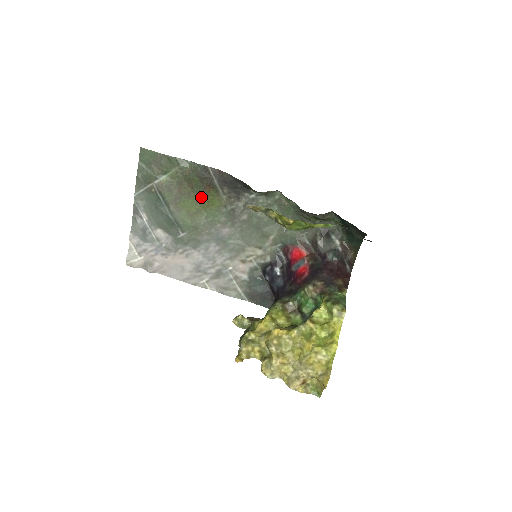
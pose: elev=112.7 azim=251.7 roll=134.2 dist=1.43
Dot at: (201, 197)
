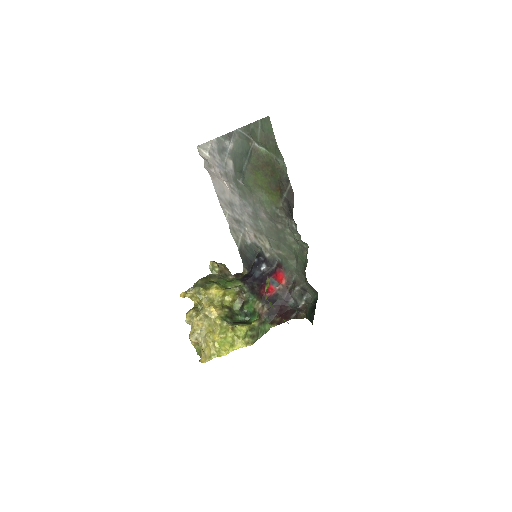
Dot at: (271, 185)
